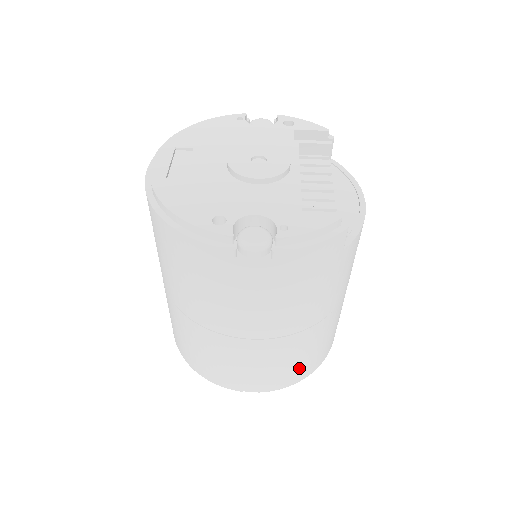
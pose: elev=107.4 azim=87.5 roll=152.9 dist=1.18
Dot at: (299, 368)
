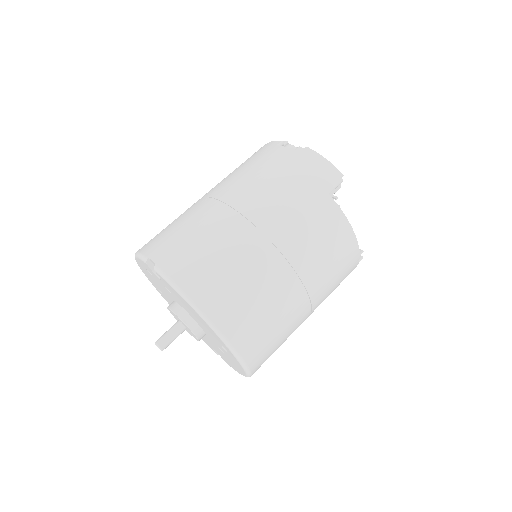
Dot at: (205, 269)
